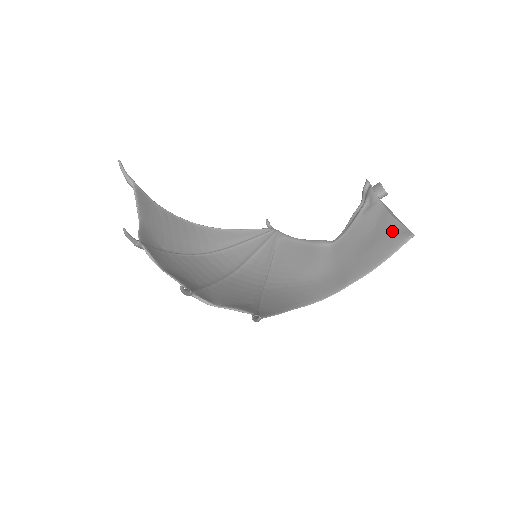
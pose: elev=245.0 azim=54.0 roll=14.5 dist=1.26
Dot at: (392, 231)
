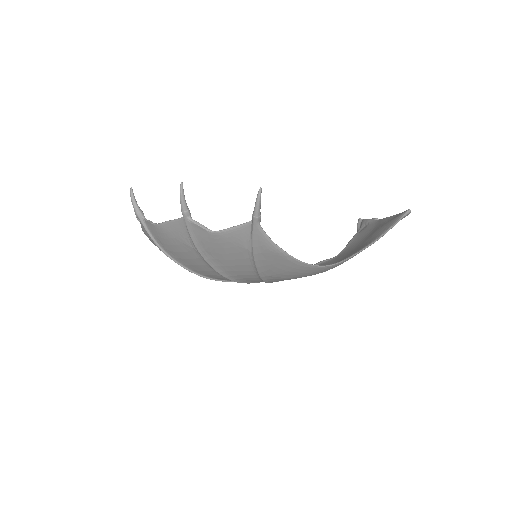
Dot at: (389, 220)
